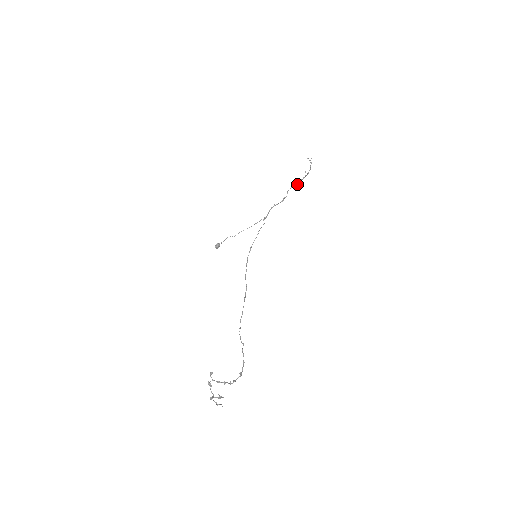
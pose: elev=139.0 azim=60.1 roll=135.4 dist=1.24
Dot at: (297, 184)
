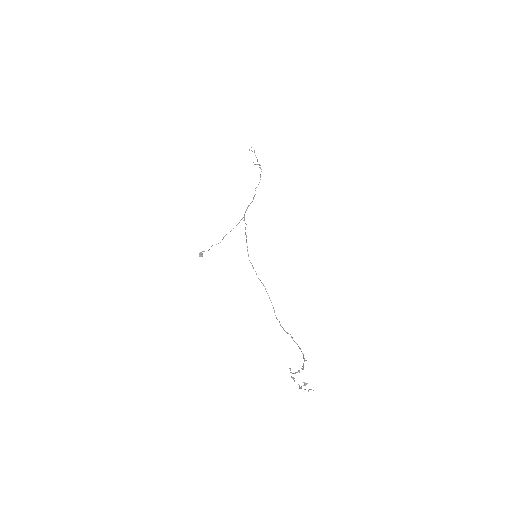
Dot at: occluded
